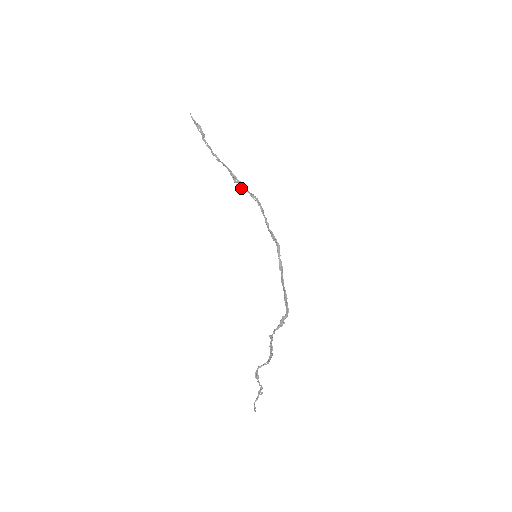
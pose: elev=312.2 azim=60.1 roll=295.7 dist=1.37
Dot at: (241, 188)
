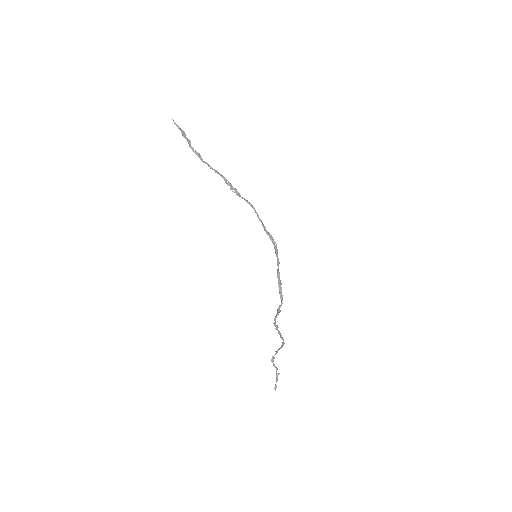
Dot at: (238, 195)
